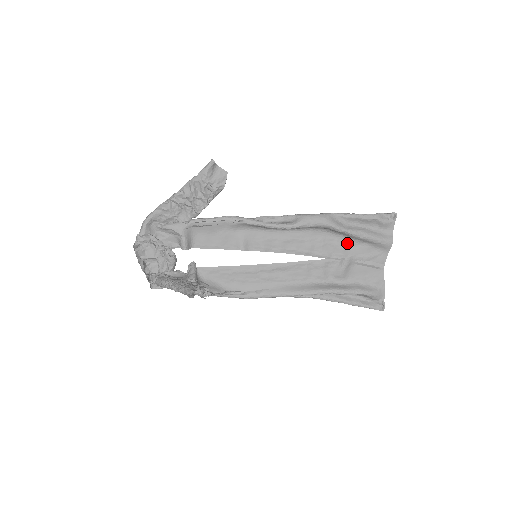
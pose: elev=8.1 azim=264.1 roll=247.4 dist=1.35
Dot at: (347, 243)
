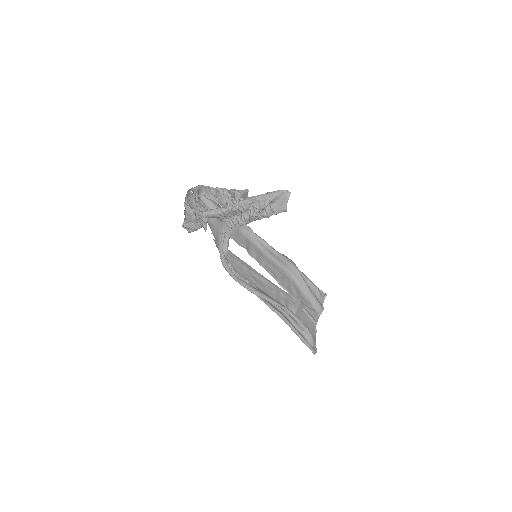
Dot at: (300, 293)
